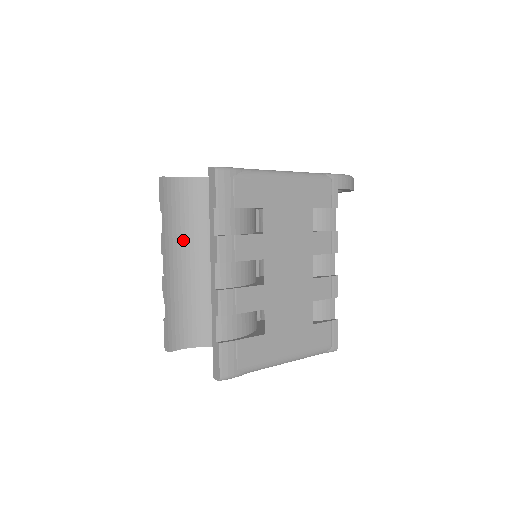
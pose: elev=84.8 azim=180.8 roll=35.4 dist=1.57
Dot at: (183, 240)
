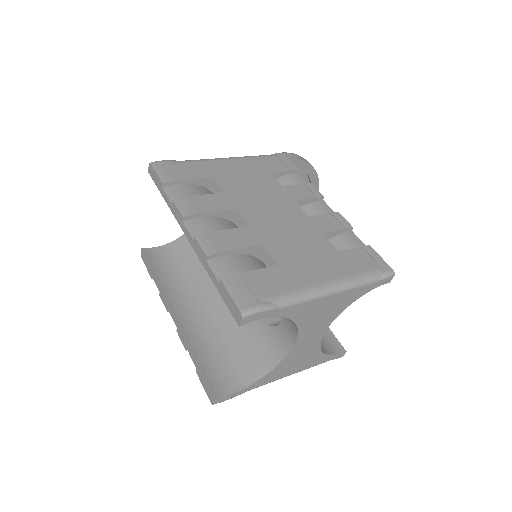
Dot at: (184, 290)
